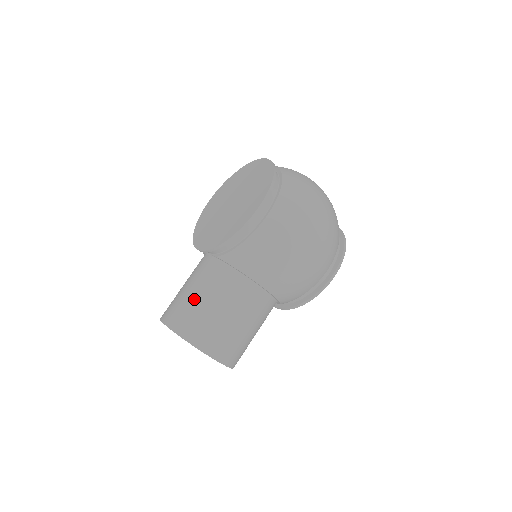
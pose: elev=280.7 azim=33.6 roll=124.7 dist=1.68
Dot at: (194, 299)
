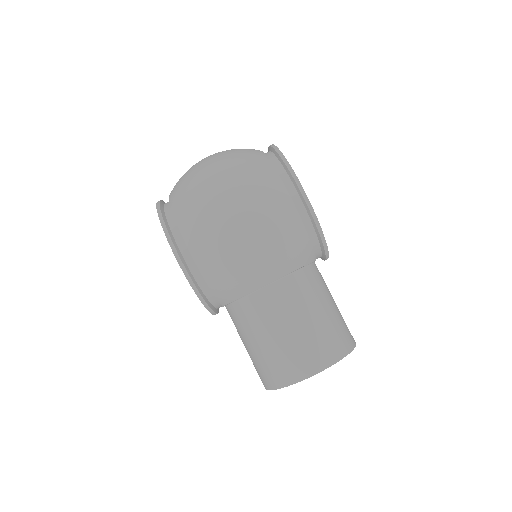
Dot at: (251, 352)
